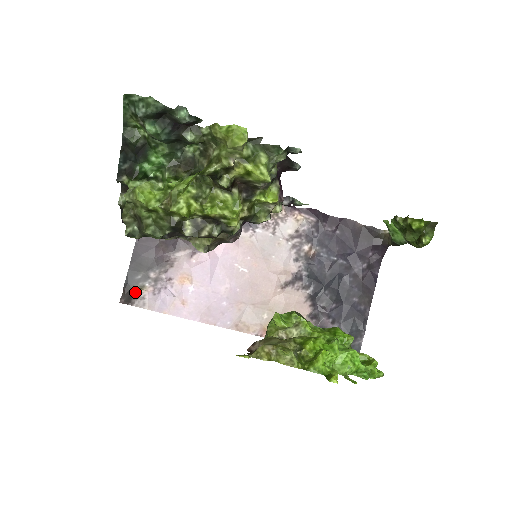
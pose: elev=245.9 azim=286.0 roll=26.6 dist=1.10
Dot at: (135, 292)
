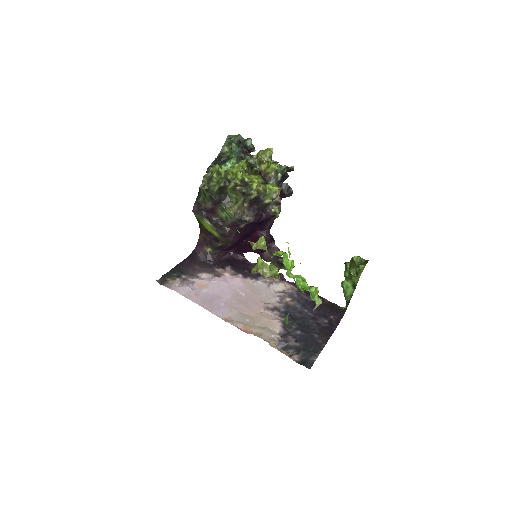
Dot at: (168, 280)
